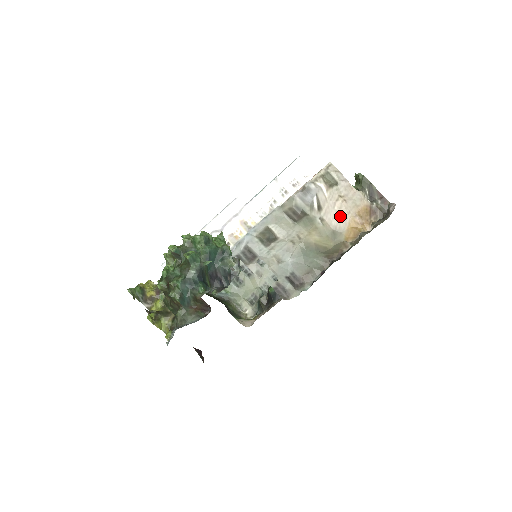
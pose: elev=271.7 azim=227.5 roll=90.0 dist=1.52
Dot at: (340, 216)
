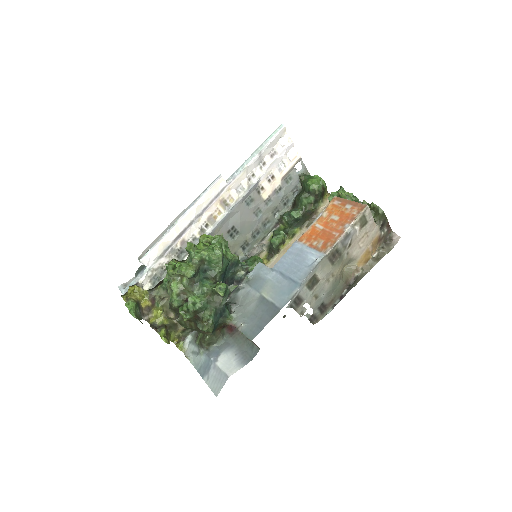
Dot at: (360, 248)
